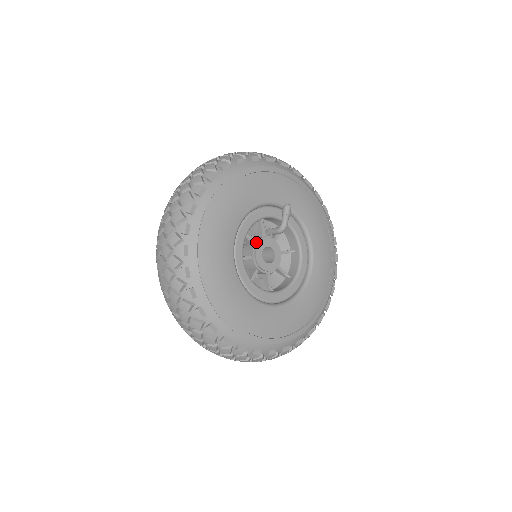
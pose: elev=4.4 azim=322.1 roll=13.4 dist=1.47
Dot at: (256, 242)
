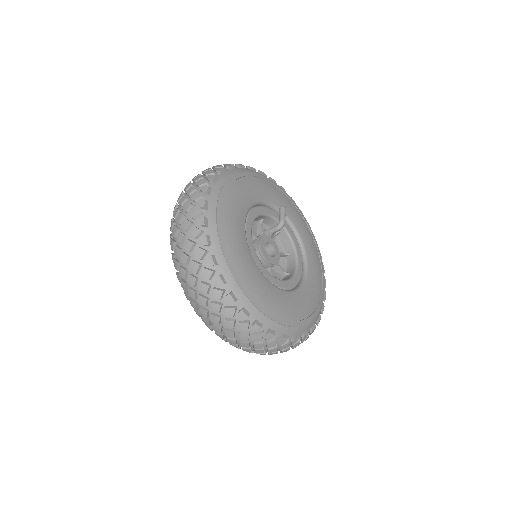
Dot at: (259, 236)
